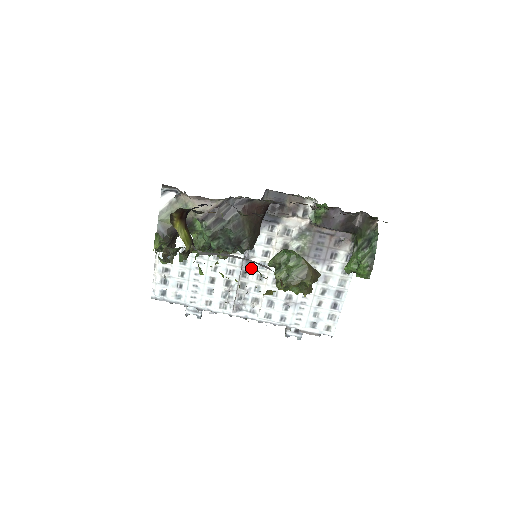
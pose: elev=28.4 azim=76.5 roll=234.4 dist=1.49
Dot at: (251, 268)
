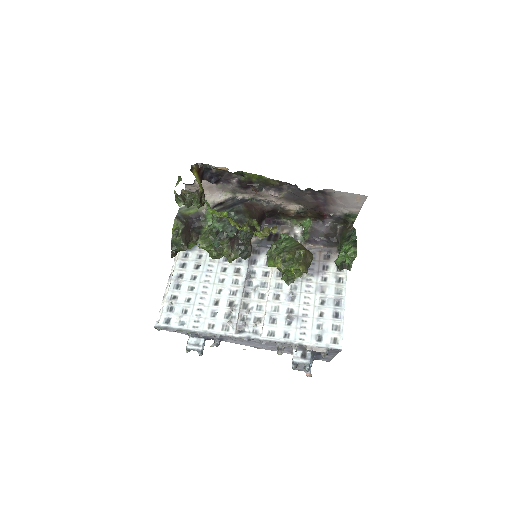
Dot at: (250, 223)
